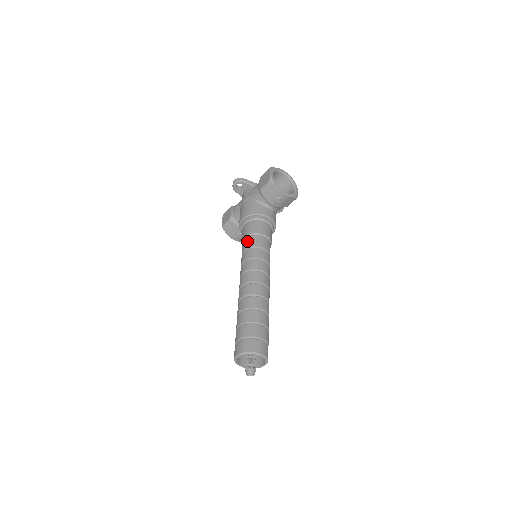
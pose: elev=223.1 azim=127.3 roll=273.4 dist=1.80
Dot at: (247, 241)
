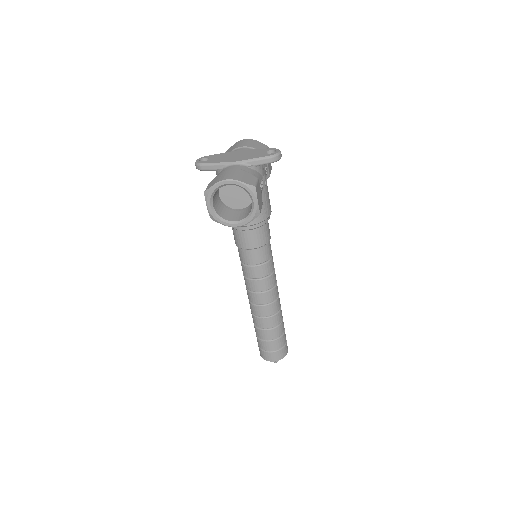
Dot at: occluded
